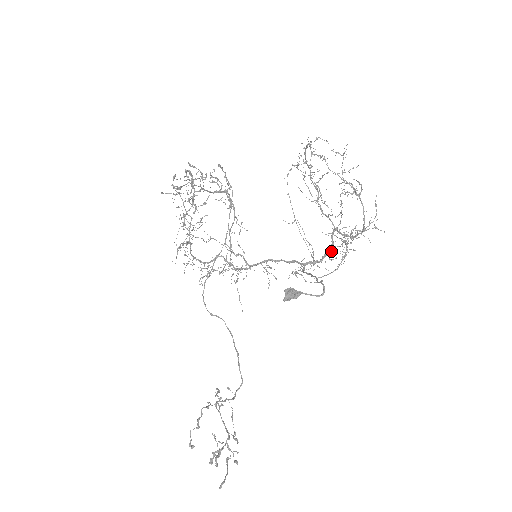
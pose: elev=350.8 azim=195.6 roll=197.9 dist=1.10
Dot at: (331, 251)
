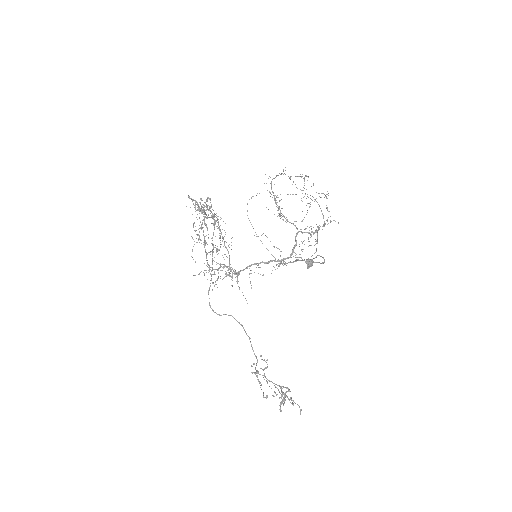
Dot at: occluded
